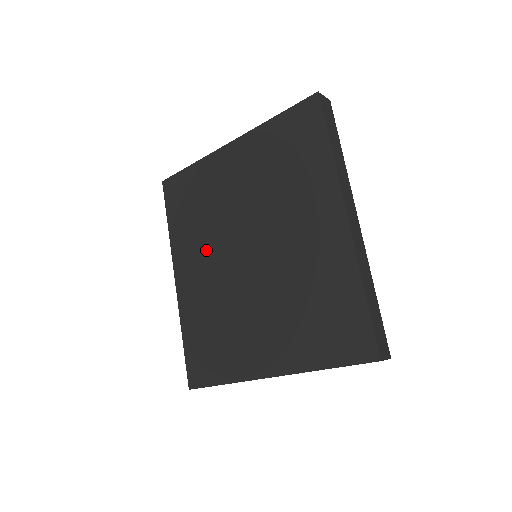
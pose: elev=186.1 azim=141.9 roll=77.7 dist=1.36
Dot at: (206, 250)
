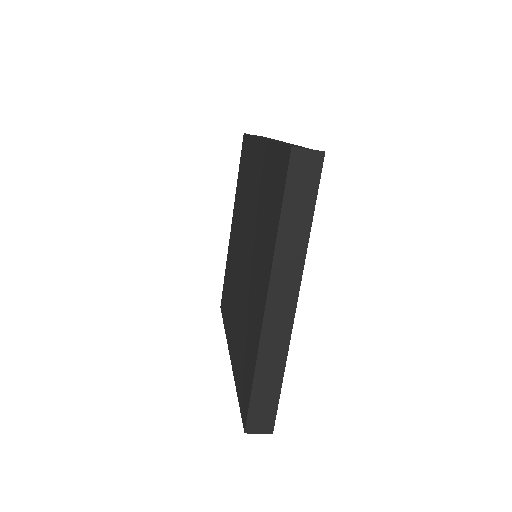
Dot at: (234, 299)
